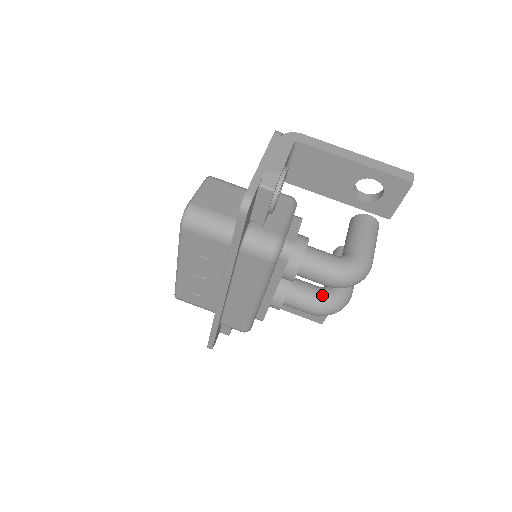
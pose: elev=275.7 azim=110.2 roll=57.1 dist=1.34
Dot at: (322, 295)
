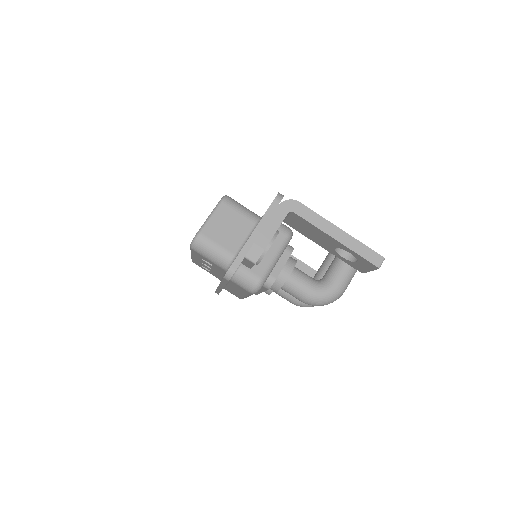
Dot at: occluded
